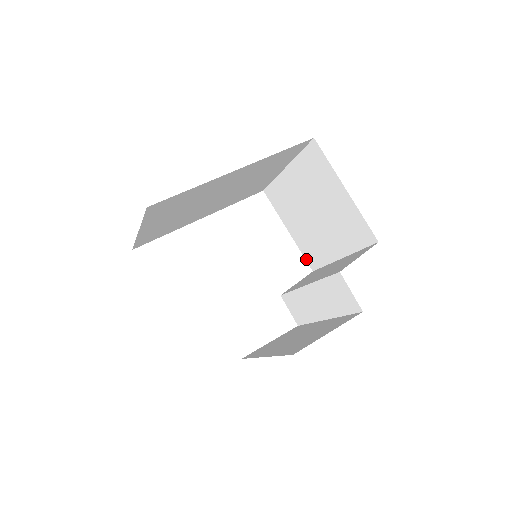
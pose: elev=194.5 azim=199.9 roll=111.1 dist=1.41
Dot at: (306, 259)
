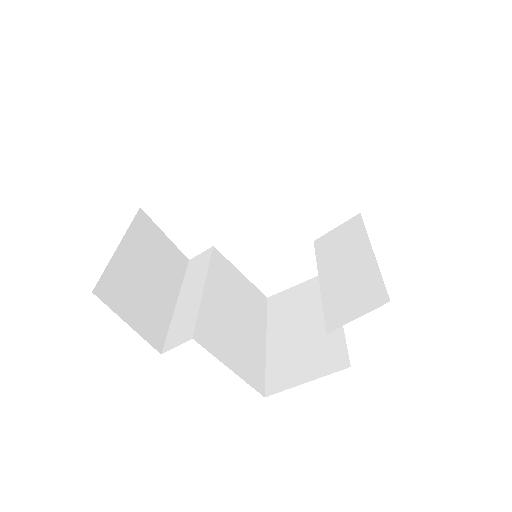
Dot at: occluded
